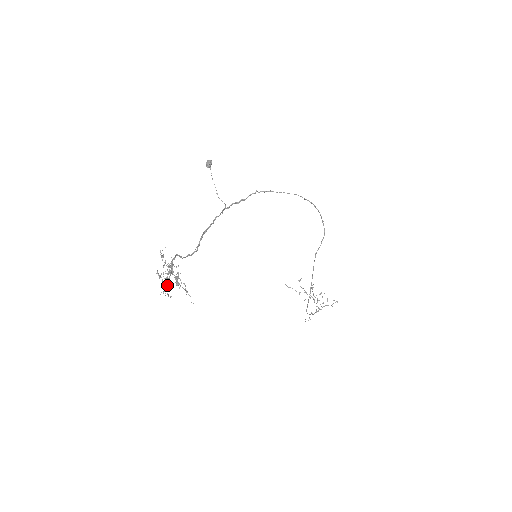
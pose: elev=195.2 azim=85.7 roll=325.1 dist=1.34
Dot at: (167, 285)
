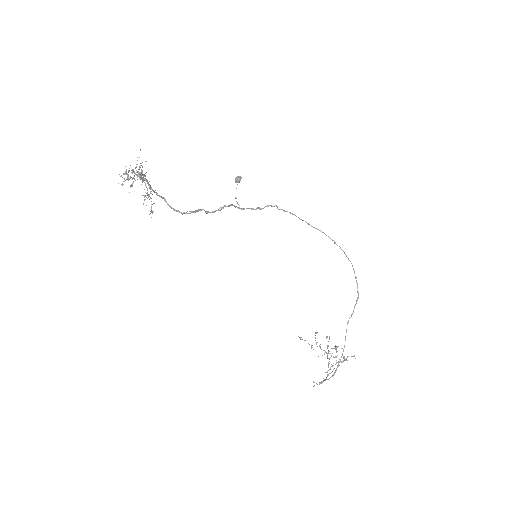
Dot at: occluded
